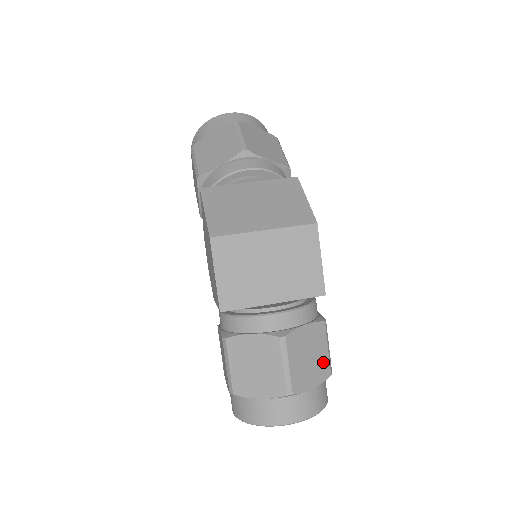
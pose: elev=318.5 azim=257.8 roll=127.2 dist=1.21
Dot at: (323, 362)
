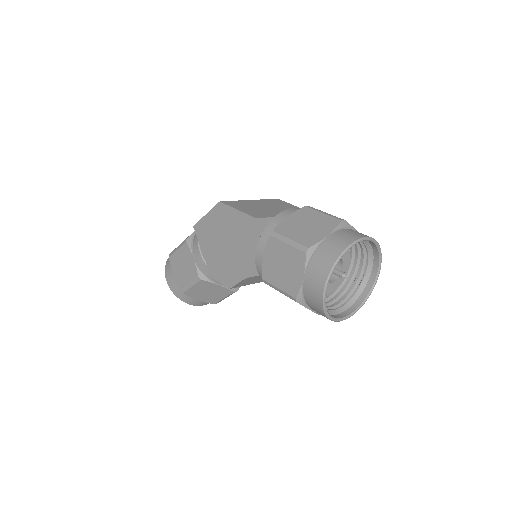
Dot at: occluded
